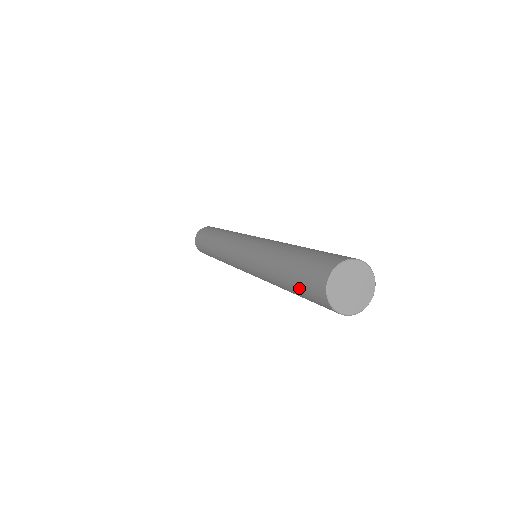
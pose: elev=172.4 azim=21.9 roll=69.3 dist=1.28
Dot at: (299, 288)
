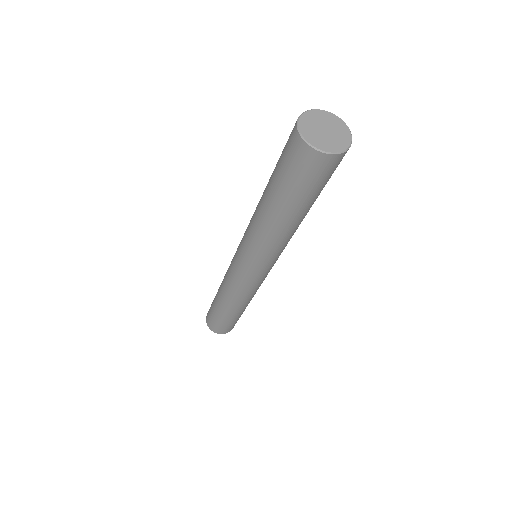
Dot at: (278, 163)
